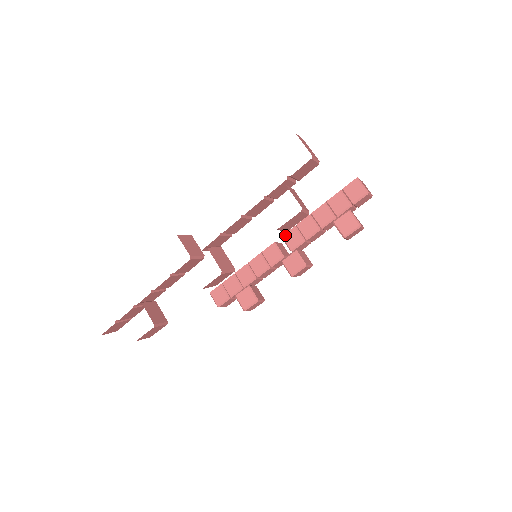
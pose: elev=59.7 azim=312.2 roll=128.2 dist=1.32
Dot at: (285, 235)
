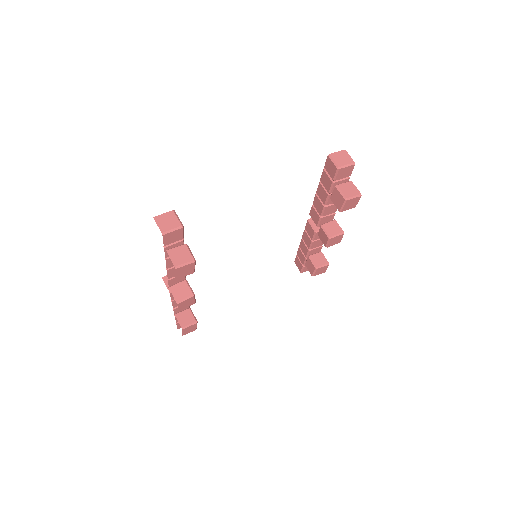
Dot at: (310, 213)
